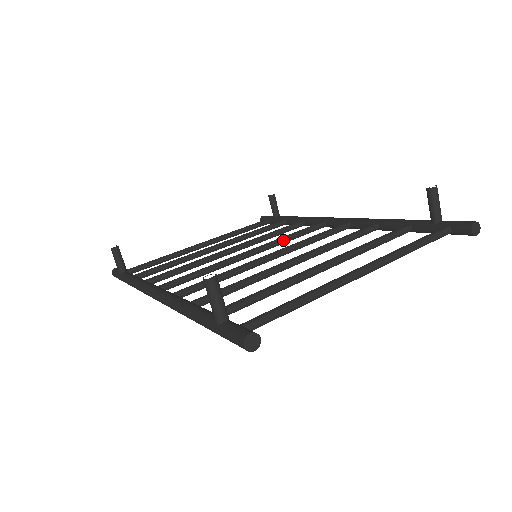
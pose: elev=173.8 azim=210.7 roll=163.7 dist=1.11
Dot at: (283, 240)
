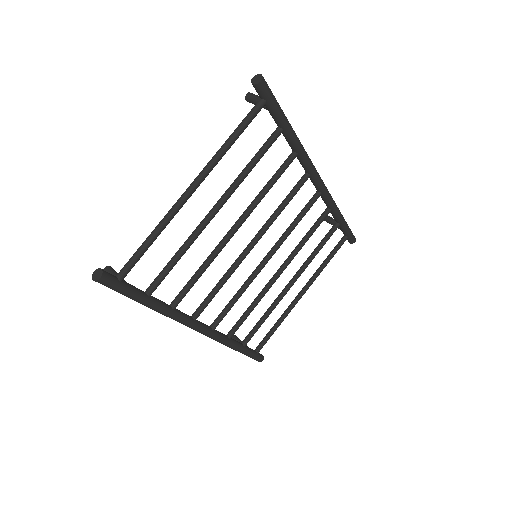
Dot at: (286, 231)
